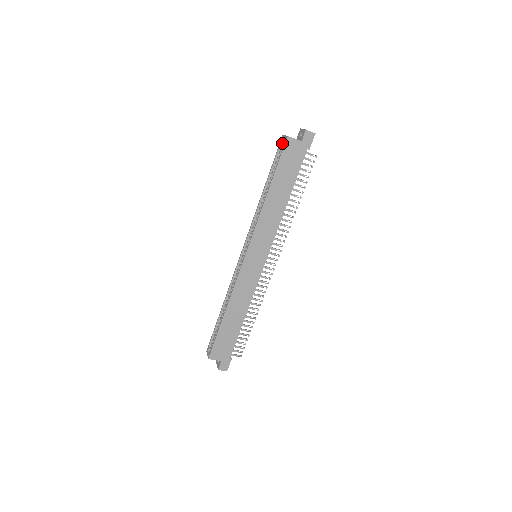
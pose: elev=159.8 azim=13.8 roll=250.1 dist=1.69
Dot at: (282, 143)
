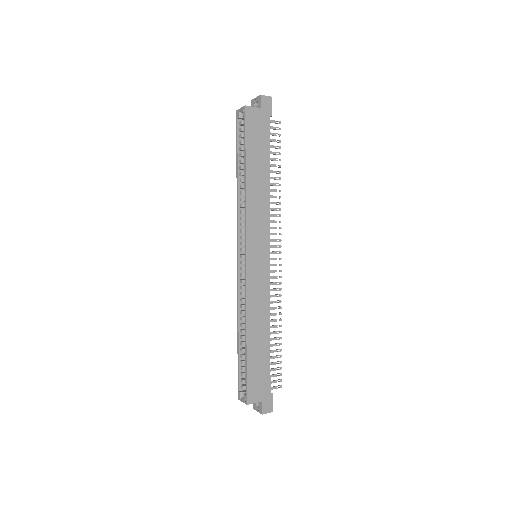
Dot at: (239, 119)
